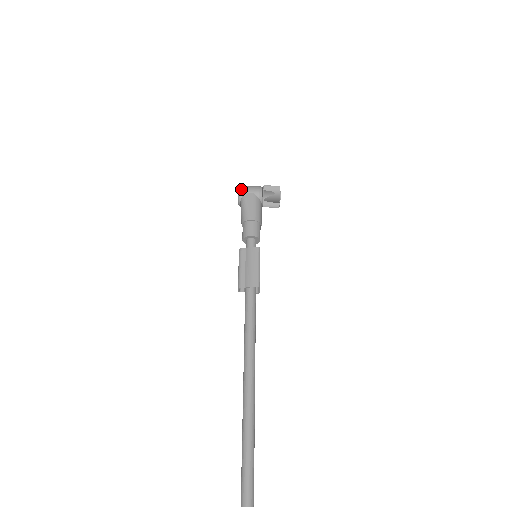
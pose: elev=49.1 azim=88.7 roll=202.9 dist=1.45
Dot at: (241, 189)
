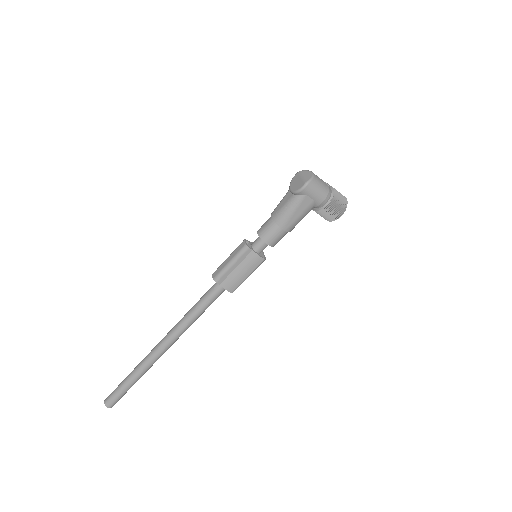
Dot at: (307, 188)
